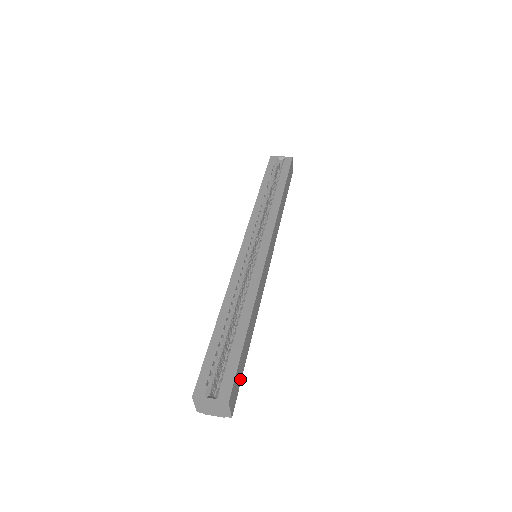
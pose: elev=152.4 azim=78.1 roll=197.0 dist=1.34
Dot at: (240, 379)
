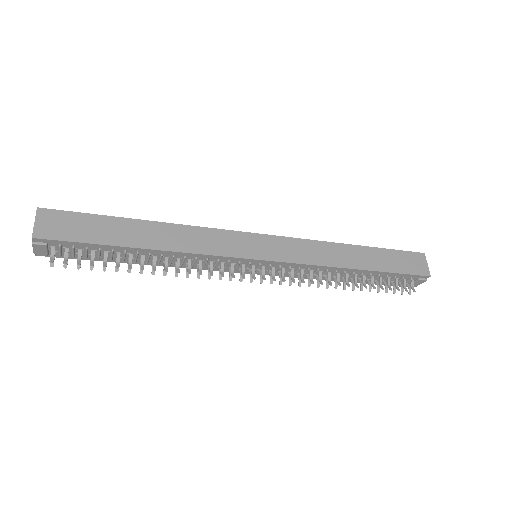
Dot at: (82, 238)
